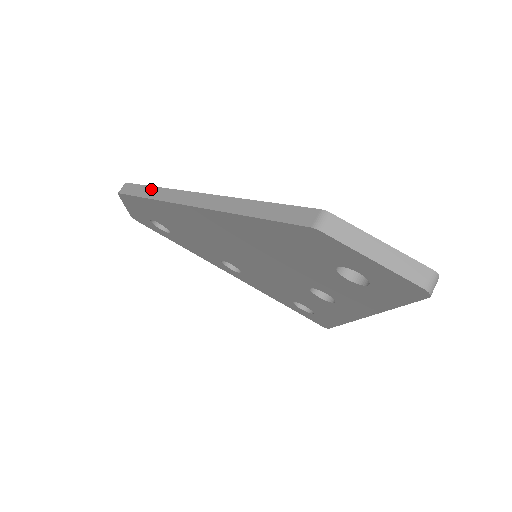
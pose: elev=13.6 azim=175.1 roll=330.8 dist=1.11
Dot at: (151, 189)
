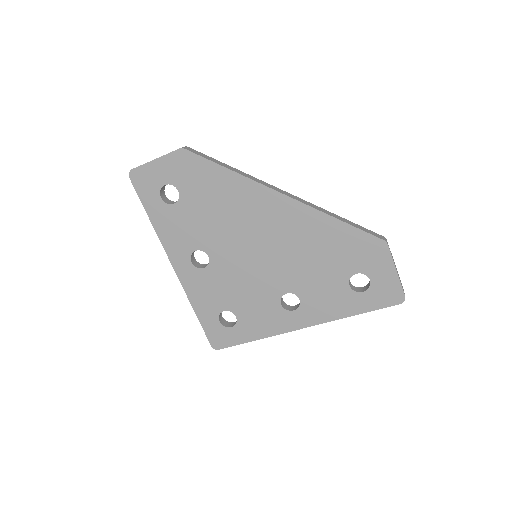
Dot at: (229, 166)
